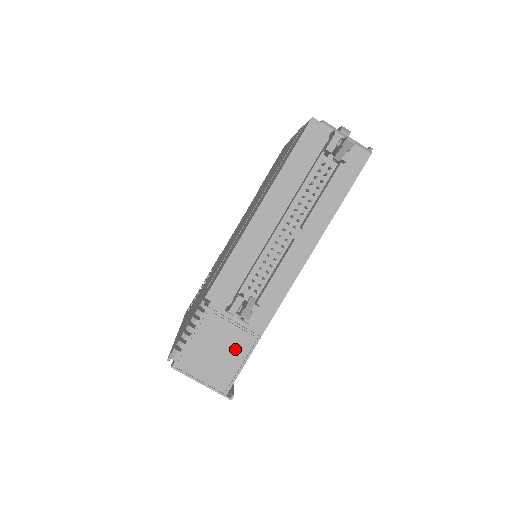
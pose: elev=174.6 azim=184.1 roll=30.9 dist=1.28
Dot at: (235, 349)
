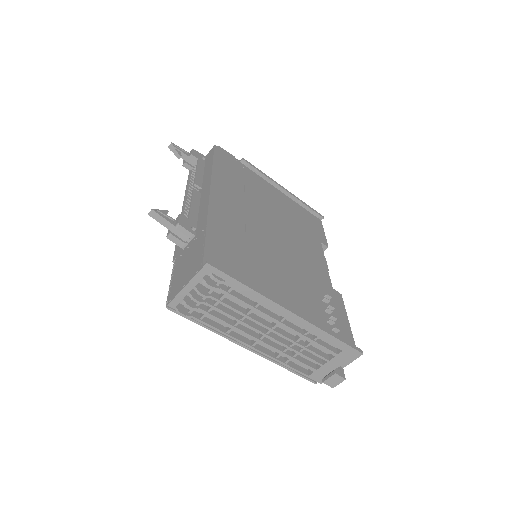
Dot at: (196, 249)
